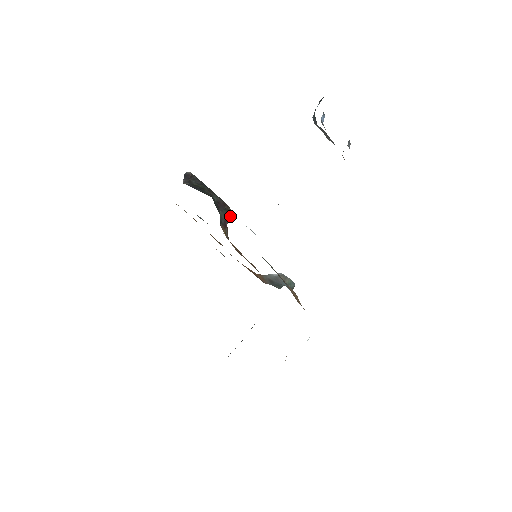
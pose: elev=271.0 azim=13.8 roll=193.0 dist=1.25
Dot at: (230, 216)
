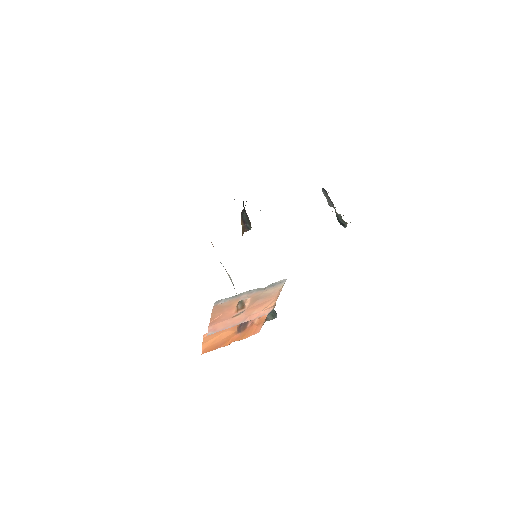
Dot at: (249, 228)
